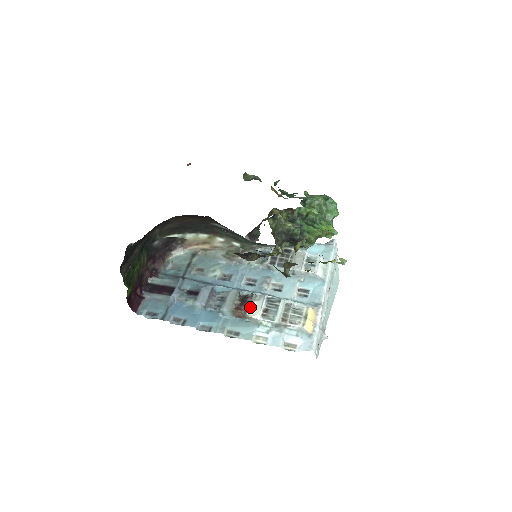
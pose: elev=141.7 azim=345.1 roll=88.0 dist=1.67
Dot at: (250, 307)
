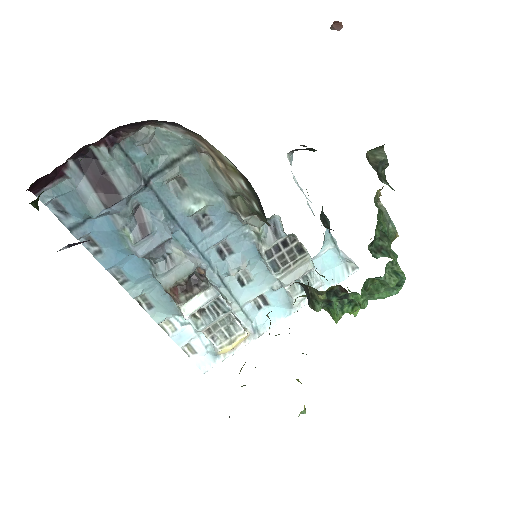
Dot at: (189, 299)
